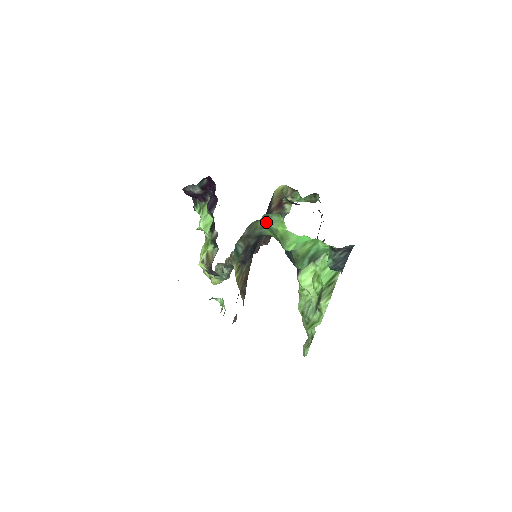
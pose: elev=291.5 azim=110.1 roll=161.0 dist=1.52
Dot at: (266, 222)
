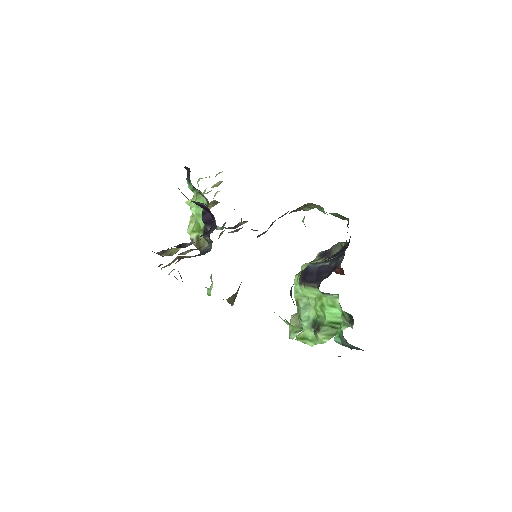
Dot at: occluded
